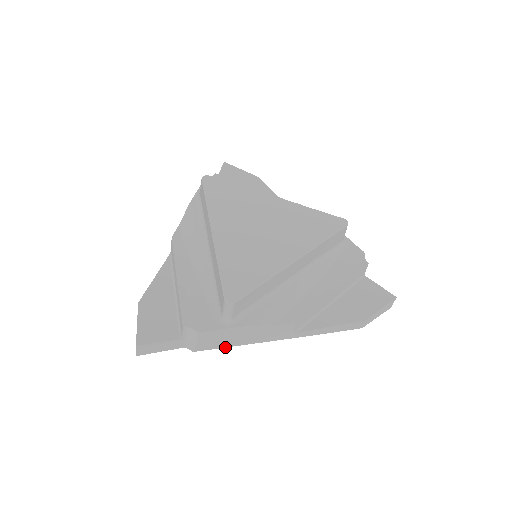
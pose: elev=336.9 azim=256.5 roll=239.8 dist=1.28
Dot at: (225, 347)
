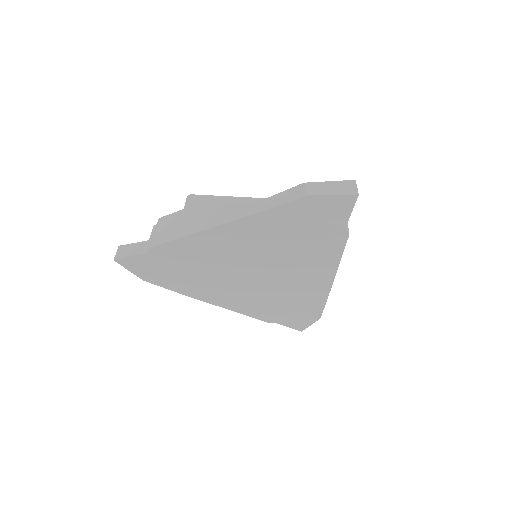
Dot at: (174, 240)
